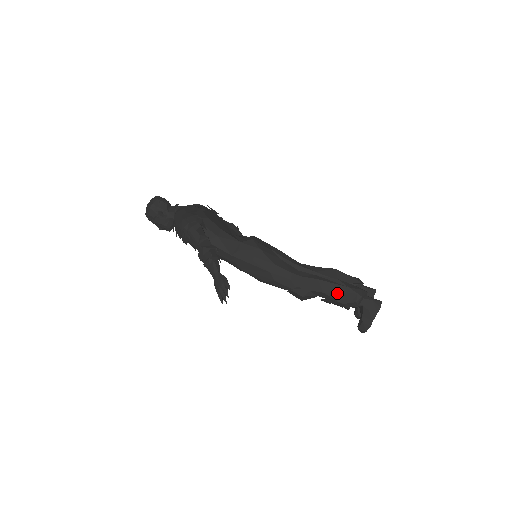
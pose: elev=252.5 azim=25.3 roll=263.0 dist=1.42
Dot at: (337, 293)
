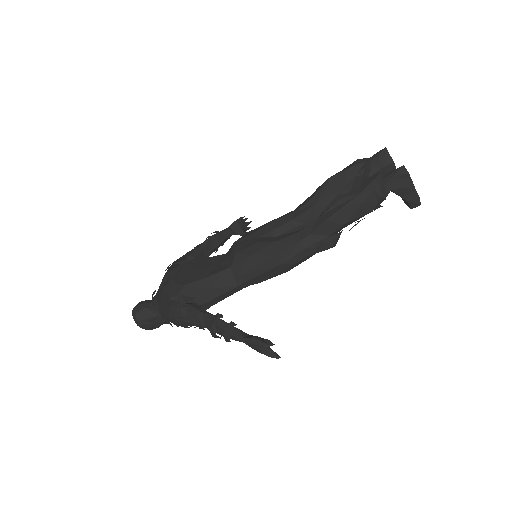
Dot at: (356, 211)
